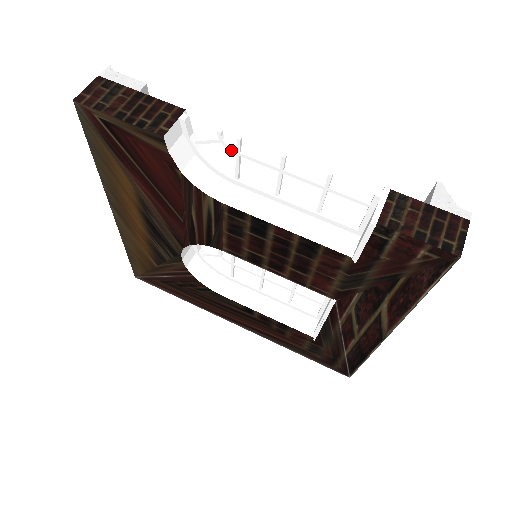
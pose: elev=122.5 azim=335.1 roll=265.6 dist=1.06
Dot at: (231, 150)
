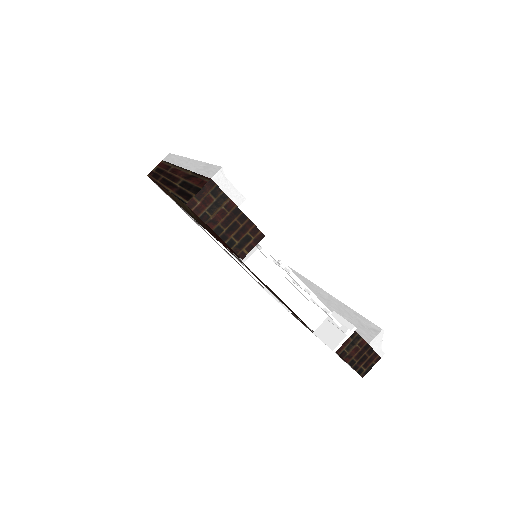
Dot at: (281, 266)
